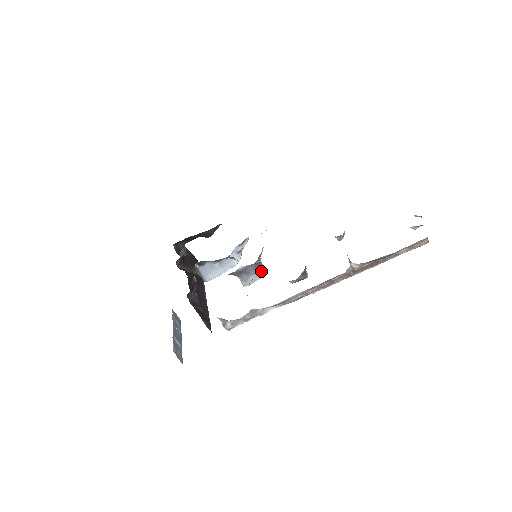
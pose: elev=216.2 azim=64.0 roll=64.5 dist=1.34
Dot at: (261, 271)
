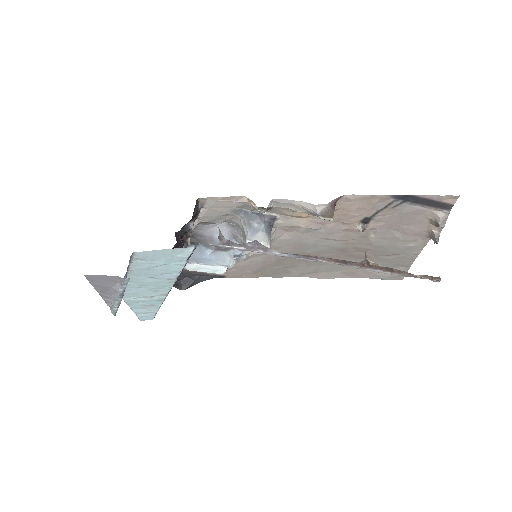
Dot at: (269, 240)
